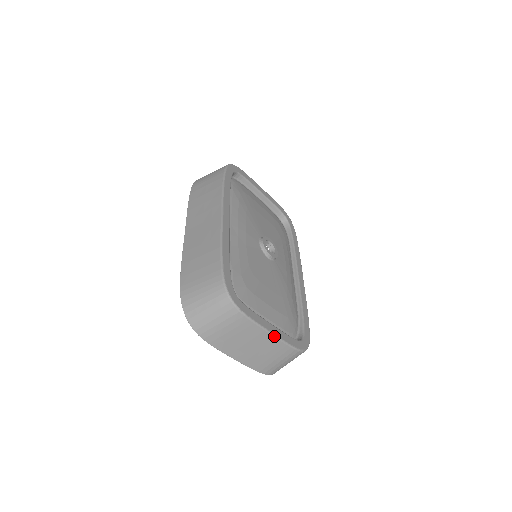
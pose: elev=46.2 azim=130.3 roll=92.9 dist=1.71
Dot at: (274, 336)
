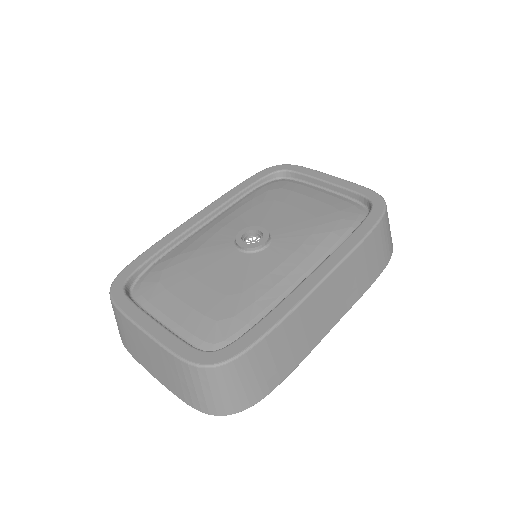
Dot at: (148, 335)
